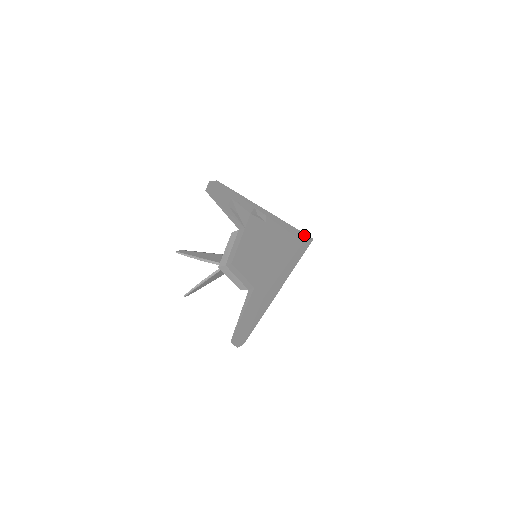
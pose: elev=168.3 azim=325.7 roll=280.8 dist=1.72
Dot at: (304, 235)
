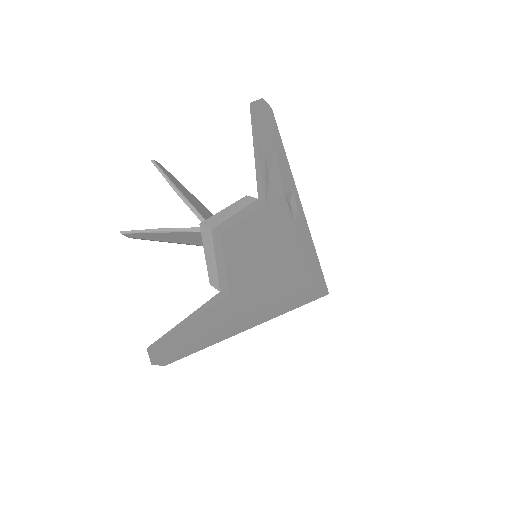
Dot at: (323, 280)
